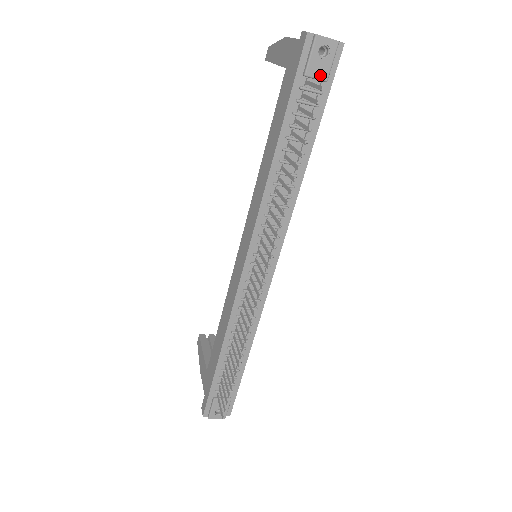
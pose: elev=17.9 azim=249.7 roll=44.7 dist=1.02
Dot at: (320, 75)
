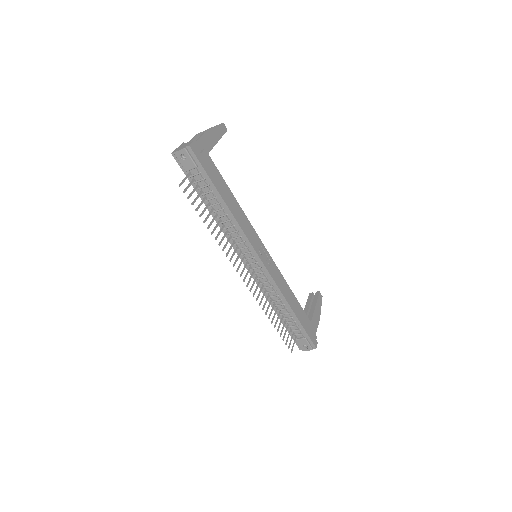
Dot at: (191, 167)
